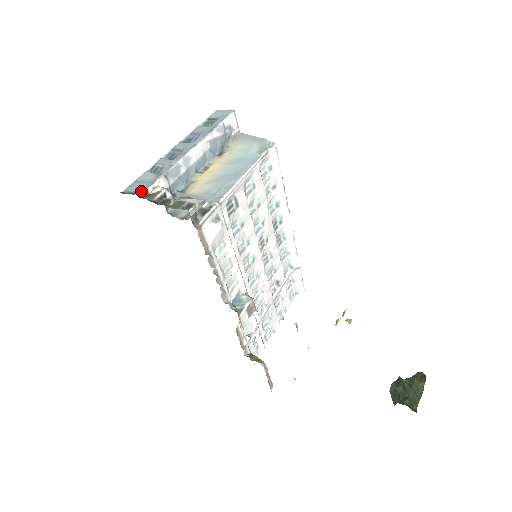
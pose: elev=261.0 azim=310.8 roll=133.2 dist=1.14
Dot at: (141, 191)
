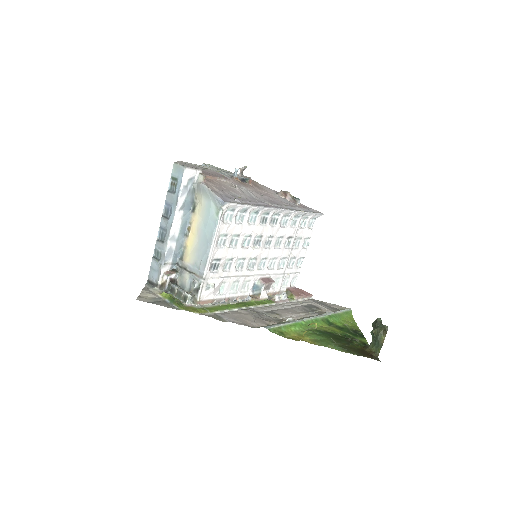
Dot at: (157, 281)
